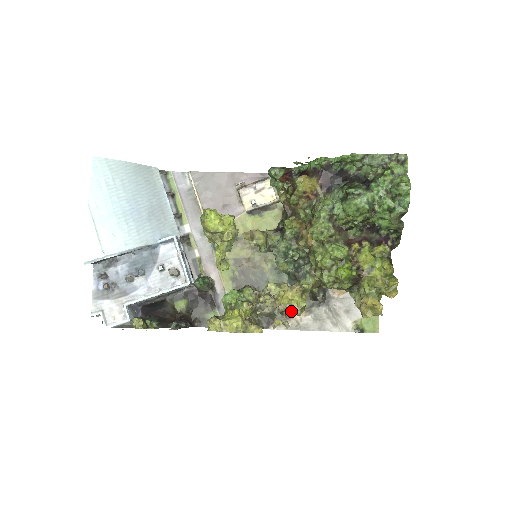
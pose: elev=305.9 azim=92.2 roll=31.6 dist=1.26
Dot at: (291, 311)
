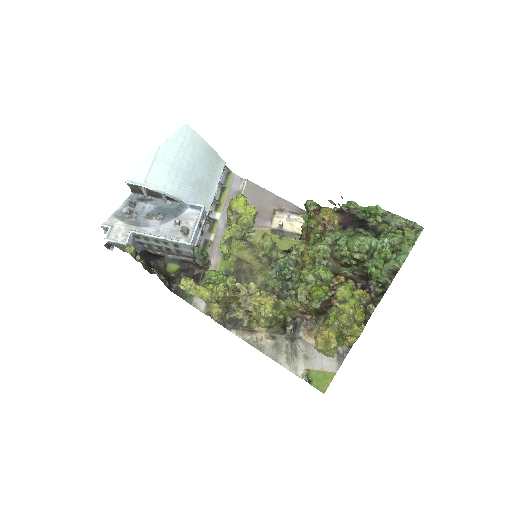
Dot at: (256, 316)
